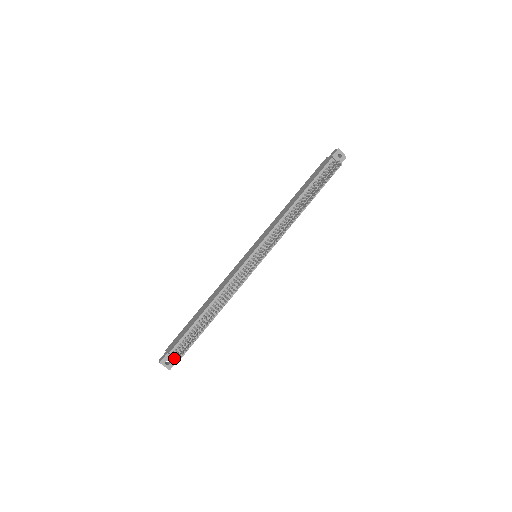
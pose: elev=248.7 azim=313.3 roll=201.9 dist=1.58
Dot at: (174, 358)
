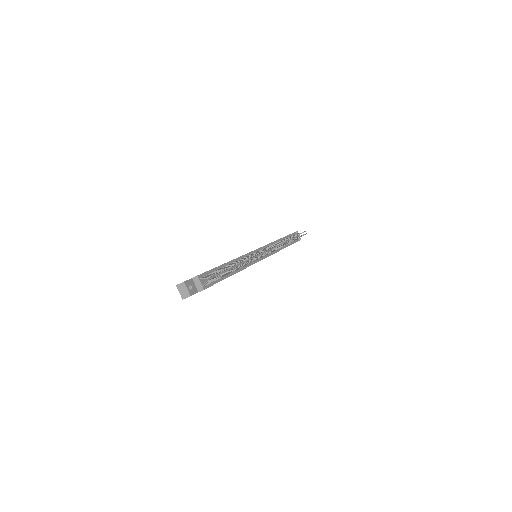
Dot at: (201, 283)
